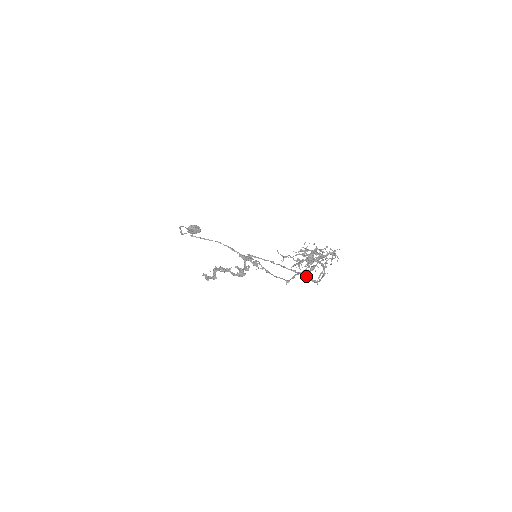
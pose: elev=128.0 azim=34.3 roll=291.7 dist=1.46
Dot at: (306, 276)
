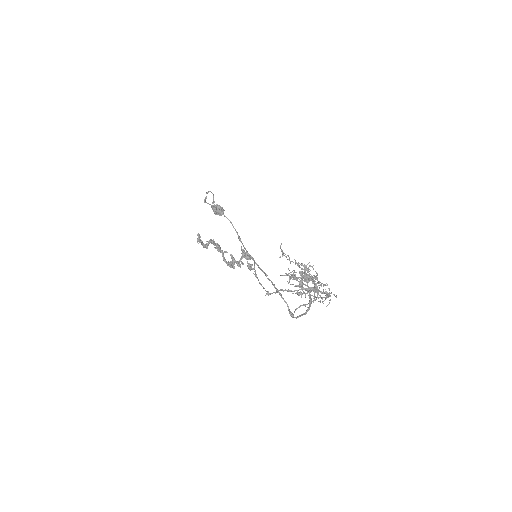
Dot at: occluded
